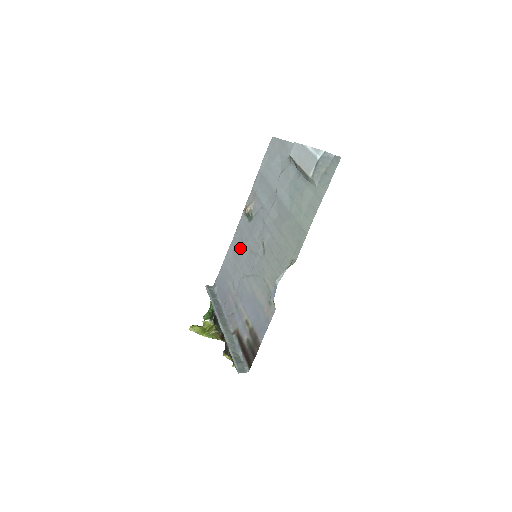
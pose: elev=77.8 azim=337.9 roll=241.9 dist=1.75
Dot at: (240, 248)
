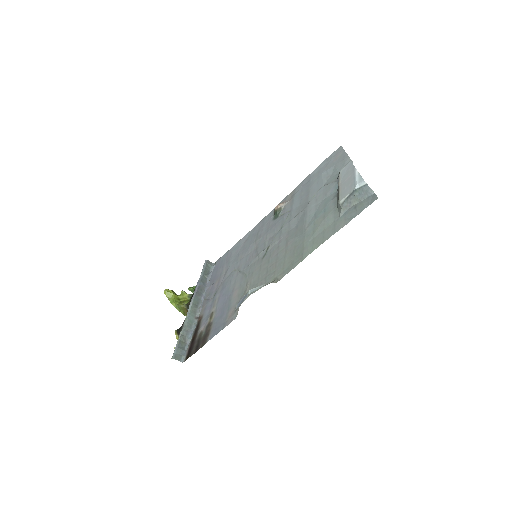
Dot at: (251, 241)
